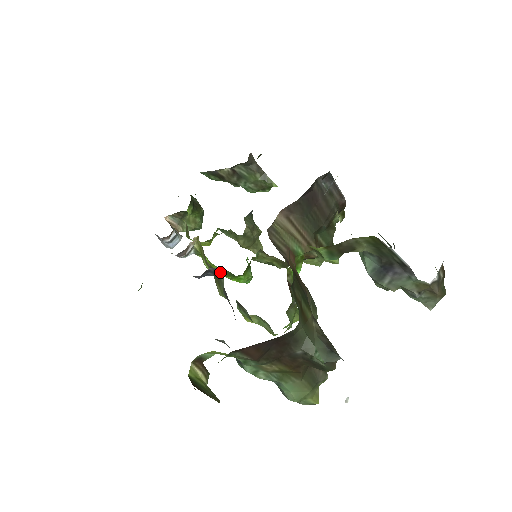
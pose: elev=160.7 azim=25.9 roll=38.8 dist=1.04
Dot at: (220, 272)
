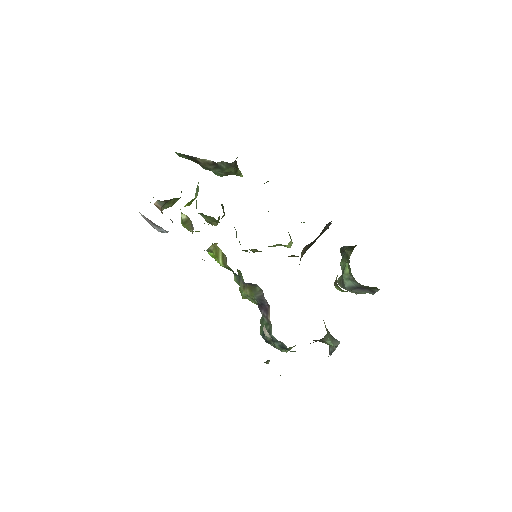
Dot at: occluded
